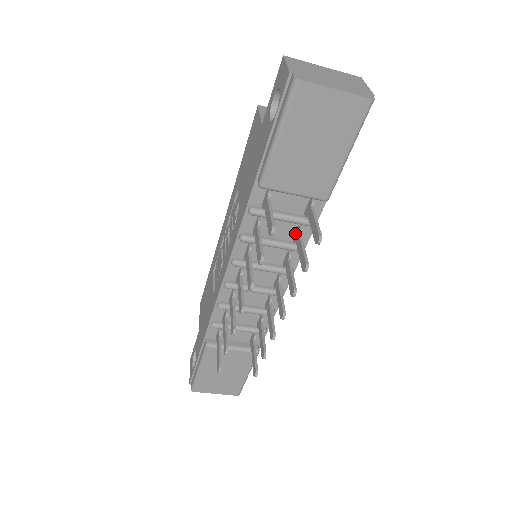
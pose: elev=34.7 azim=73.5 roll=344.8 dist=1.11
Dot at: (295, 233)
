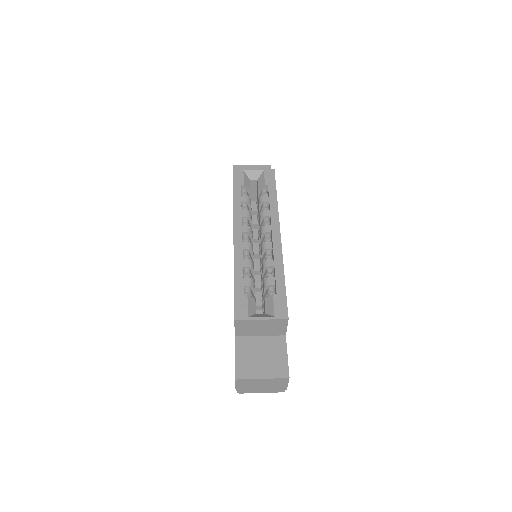
Dot at: occluded
